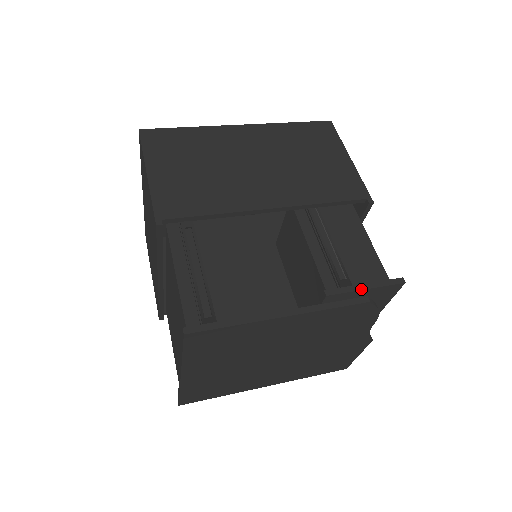
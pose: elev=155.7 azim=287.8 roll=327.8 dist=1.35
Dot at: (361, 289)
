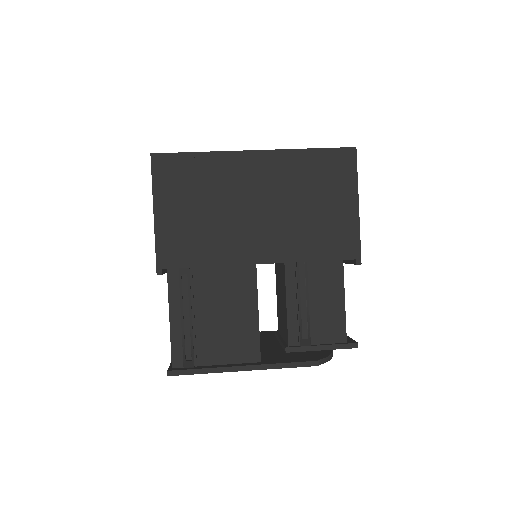
Dot at: (317, 350)
